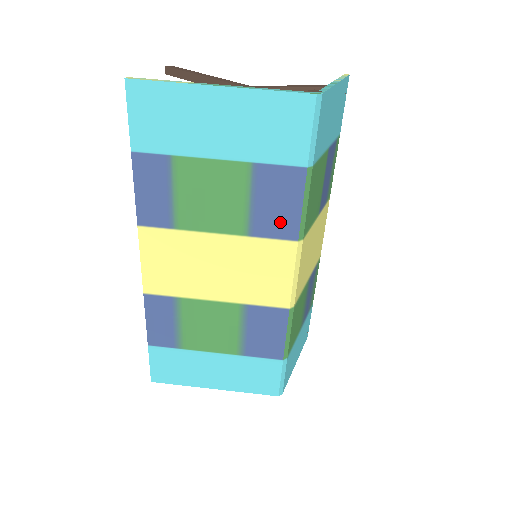
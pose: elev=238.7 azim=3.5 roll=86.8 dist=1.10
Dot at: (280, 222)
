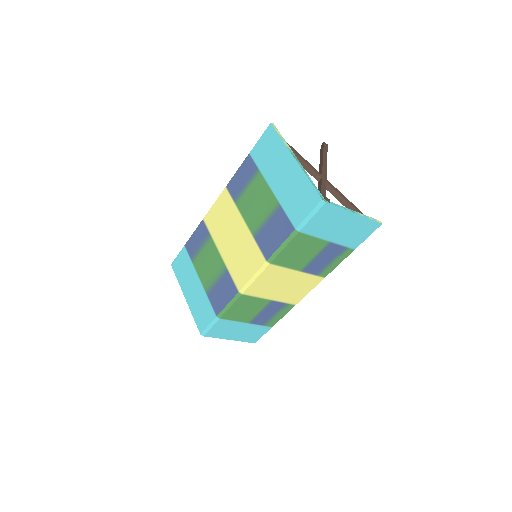
Dot at: (268, 244)
